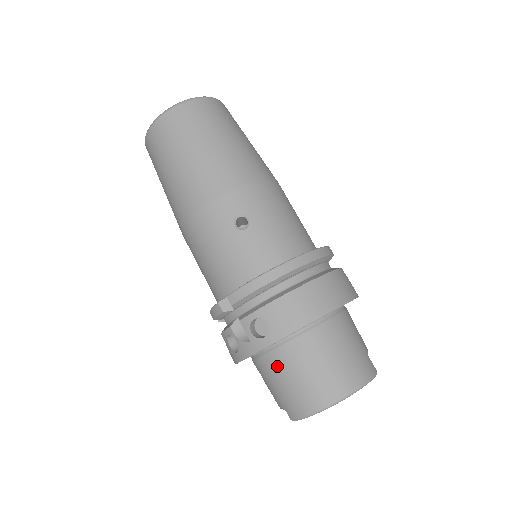
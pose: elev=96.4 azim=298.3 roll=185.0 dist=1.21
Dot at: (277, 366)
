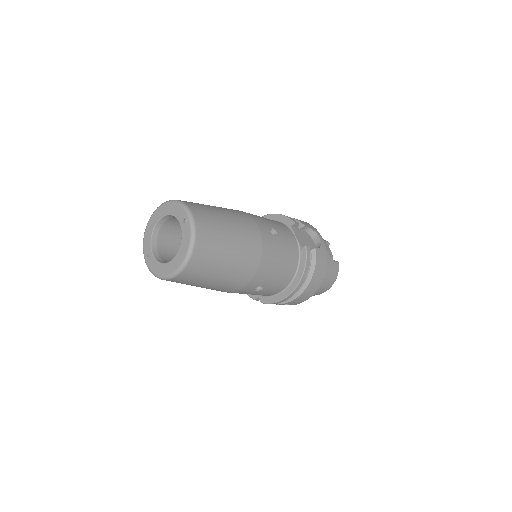
Dot at: occluded
